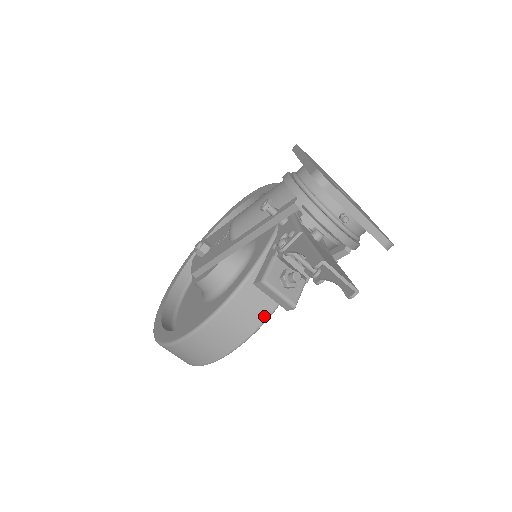
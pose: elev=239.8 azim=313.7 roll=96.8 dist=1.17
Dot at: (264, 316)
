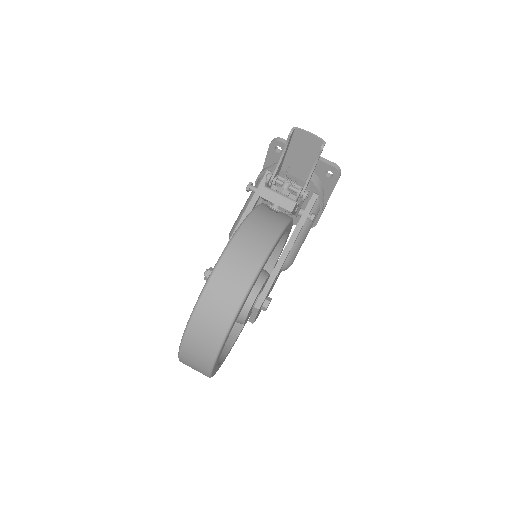
Dot at: (277, 231)
